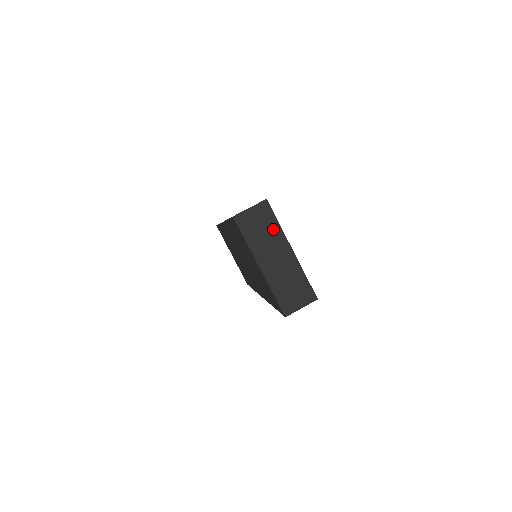
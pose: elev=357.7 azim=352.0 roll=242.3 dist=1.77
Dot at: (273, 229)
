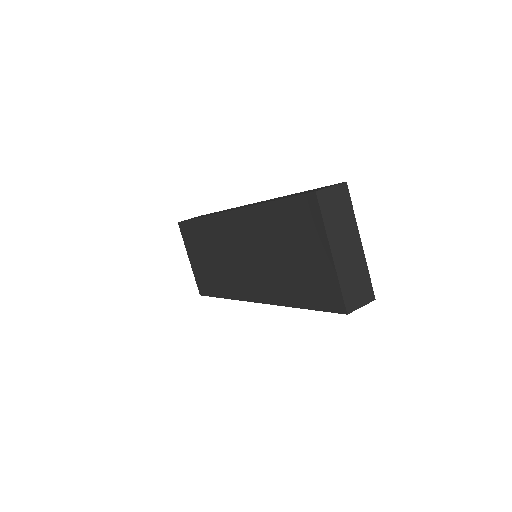
Dot at: (348, 215)
